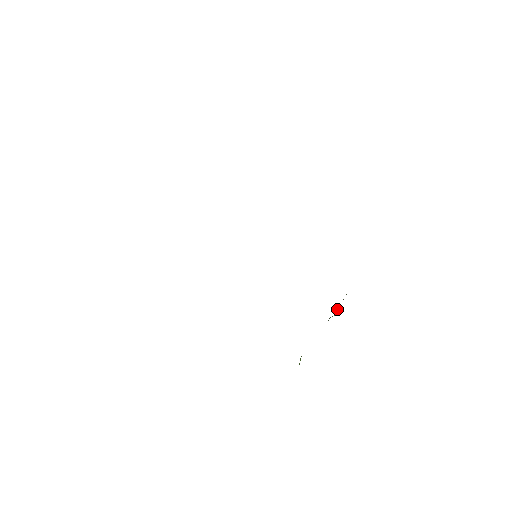
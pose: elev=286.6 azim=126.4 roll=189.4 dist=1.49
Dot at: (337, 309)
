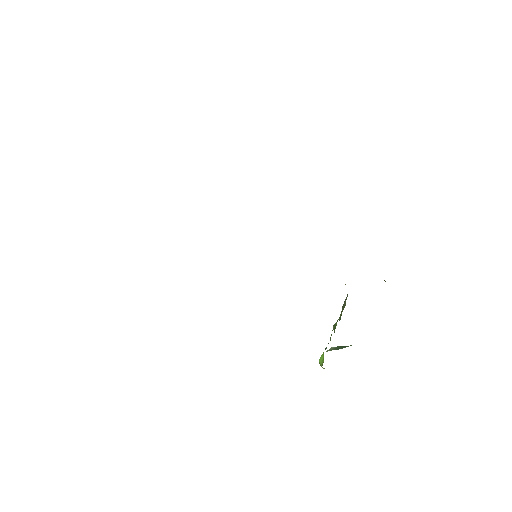
Dot at: (340, 315)
